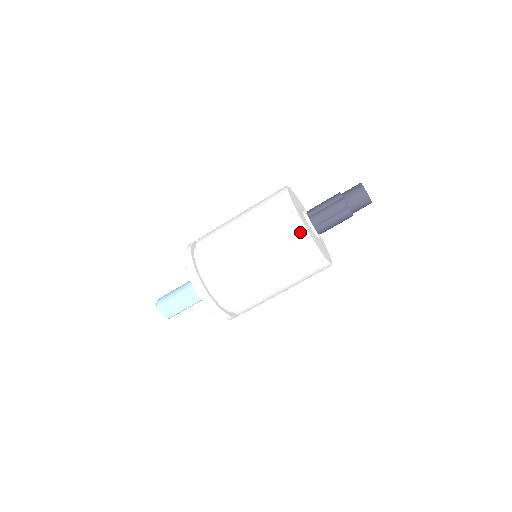
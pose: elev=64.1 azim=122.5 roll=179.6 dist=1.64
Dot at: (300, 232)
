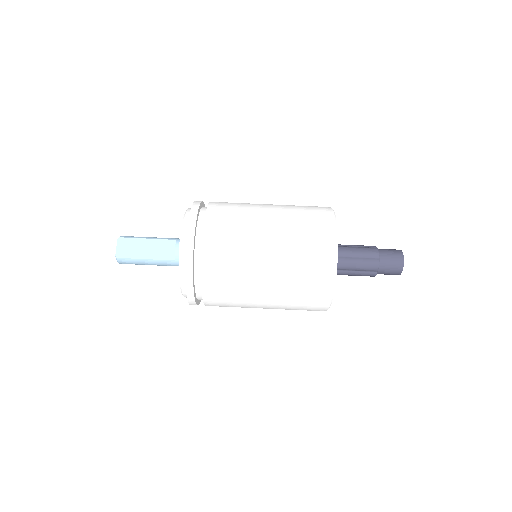
Dot at: (329, 227)
